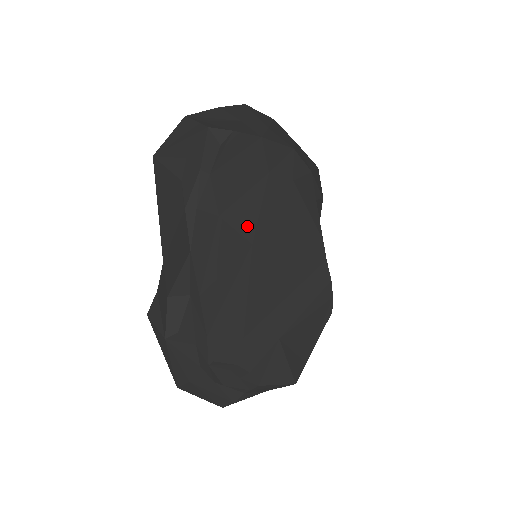
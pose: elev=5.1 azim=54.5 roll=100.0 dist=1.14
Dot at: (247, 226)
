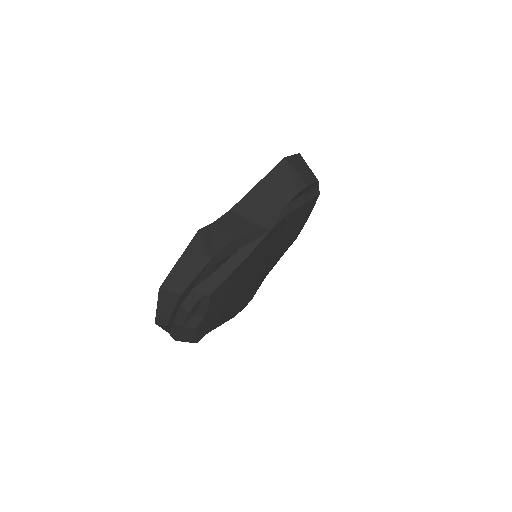
Dot at: (279, 241)
